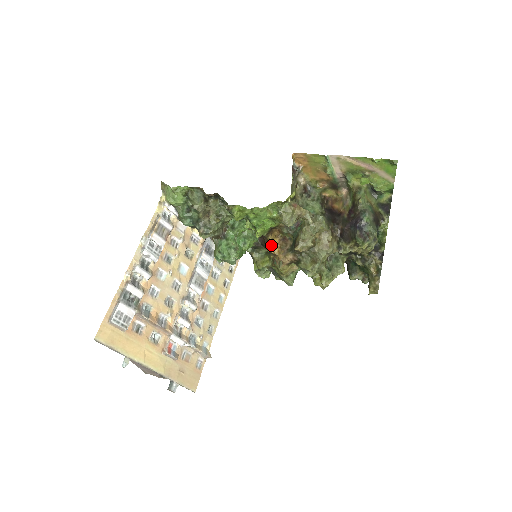
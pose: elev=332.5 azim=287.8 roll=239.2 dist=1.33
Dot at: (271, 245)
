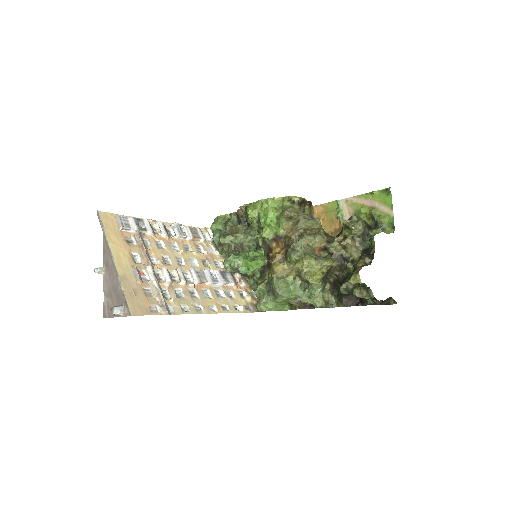
Dot at: (273, 252)
